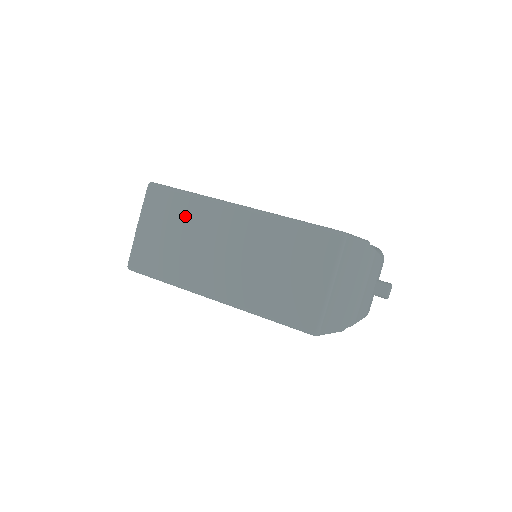
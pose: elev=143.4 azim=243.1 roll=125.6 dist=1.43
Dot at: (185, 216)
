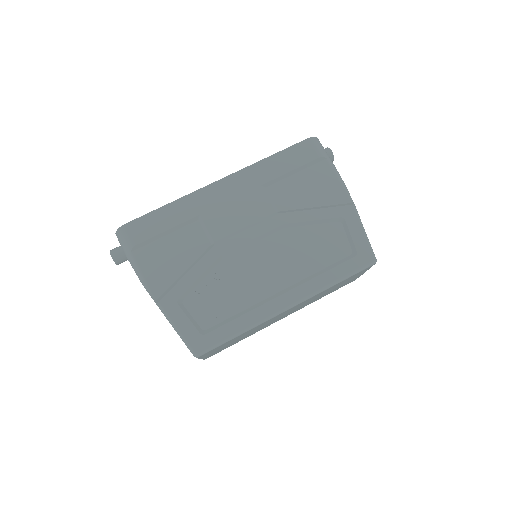
Dot at: occluded
